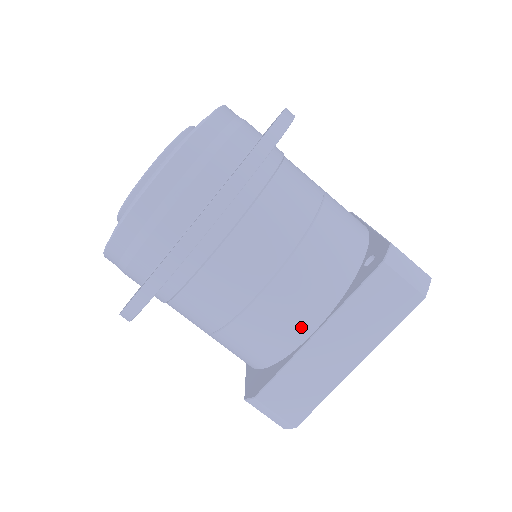
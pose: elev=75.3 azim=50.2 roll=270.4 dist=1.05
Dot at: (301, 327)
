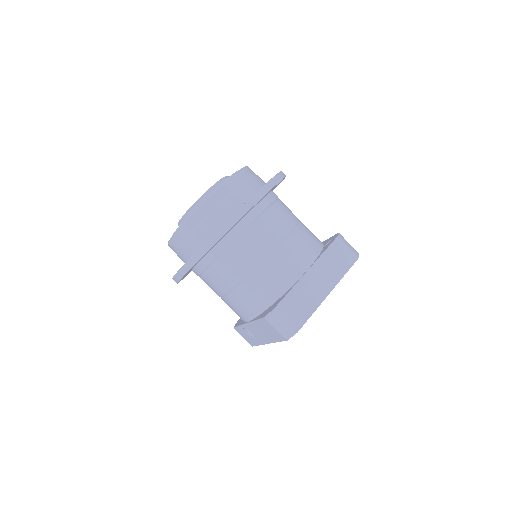
Dot at: (299, 268)
